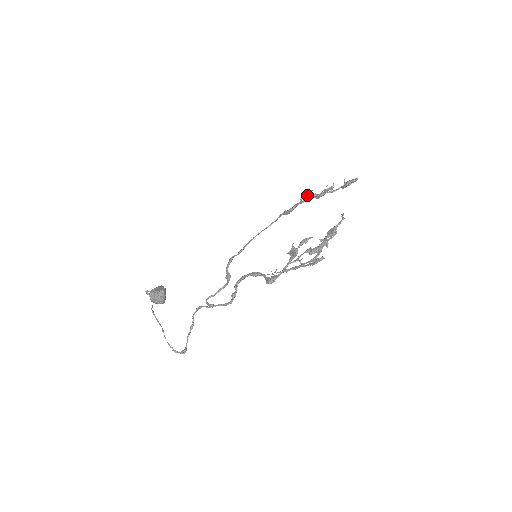
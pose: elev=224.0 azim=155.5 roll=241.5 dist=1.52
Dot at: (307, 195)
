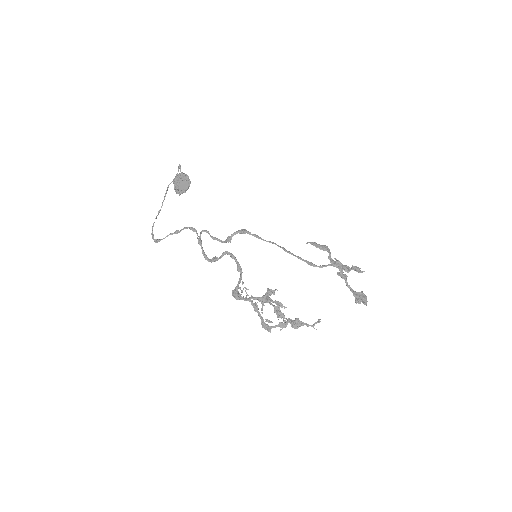
Dot at: (333, 266)
